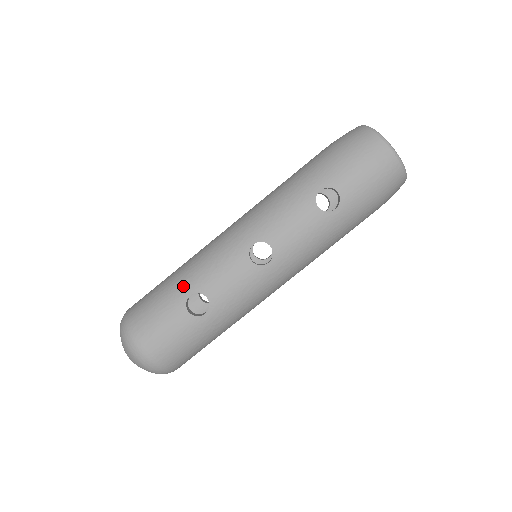
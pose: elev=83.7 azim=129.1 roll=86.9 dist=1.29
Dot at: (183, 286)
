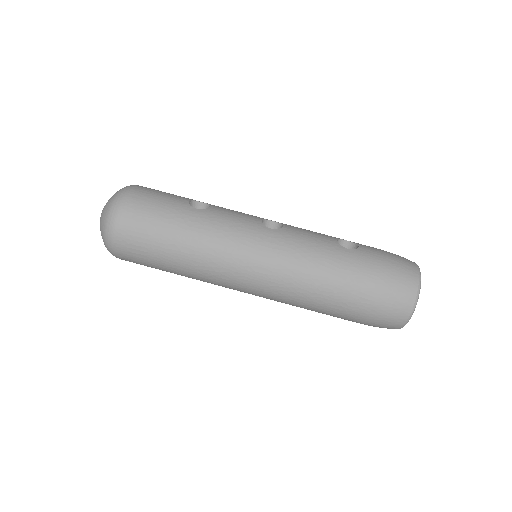
Dot at: occluded
